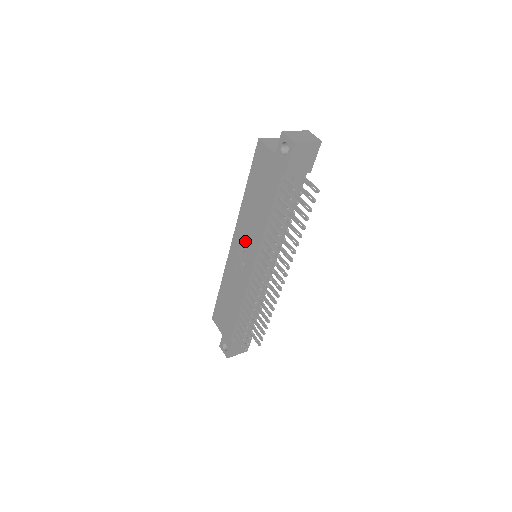
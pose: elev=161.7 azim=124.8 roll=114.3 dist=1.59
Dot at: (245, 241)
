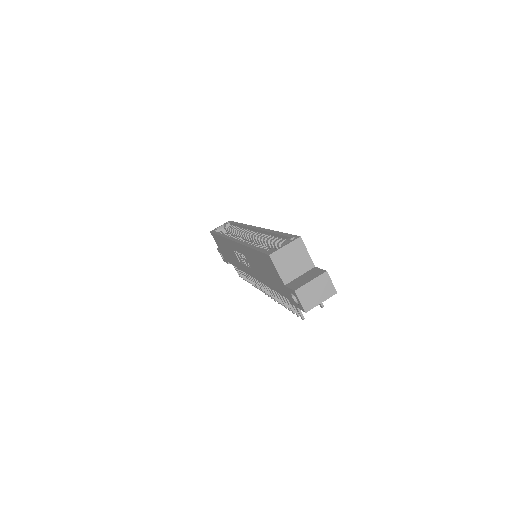
Dot at: (246, 261)
